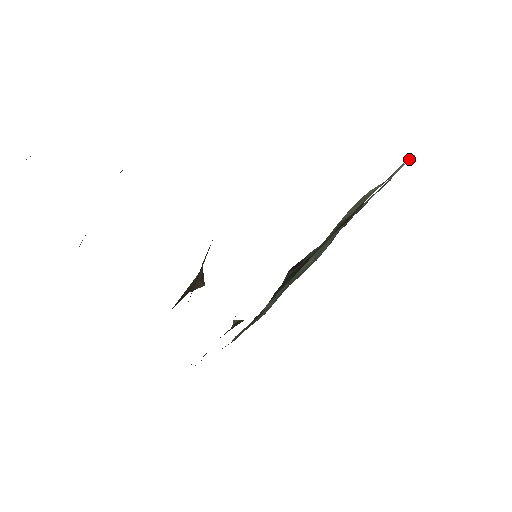
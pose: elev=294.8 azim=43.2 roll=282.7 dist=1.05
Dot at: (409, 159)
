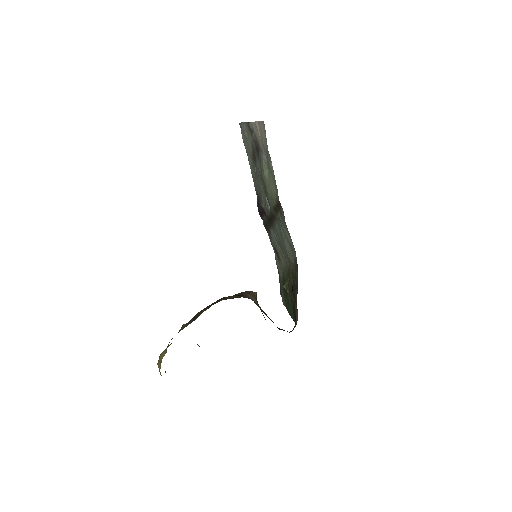
Dot at: (257, 125)
